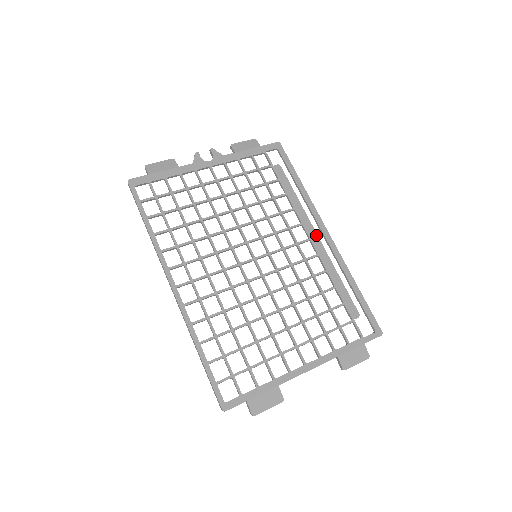
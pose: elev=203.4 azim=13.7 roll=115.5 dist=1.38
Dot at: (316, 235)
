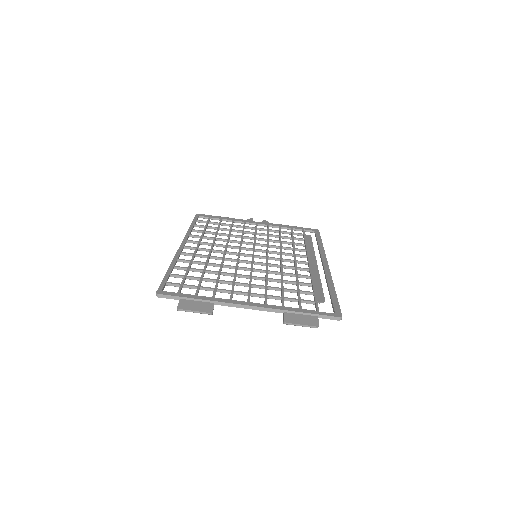
Dot at: (316, 262)
